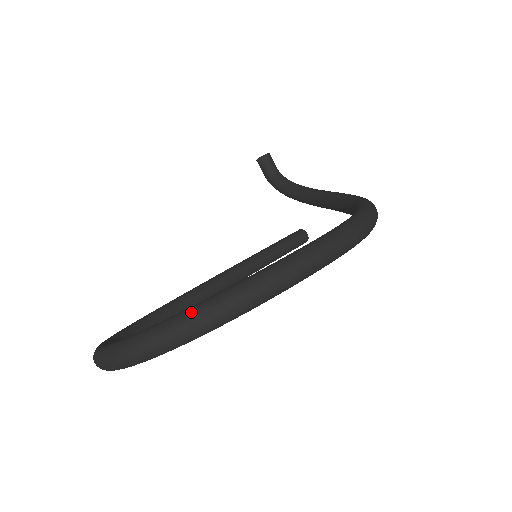
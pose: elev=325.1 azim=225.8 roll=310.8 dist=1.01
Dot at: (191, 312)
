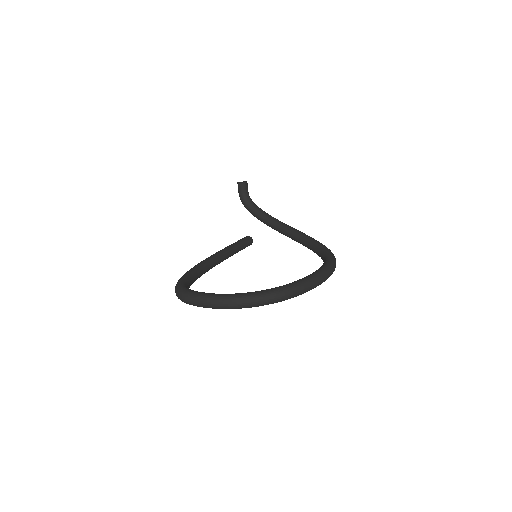
Dot at: (280, 290)
